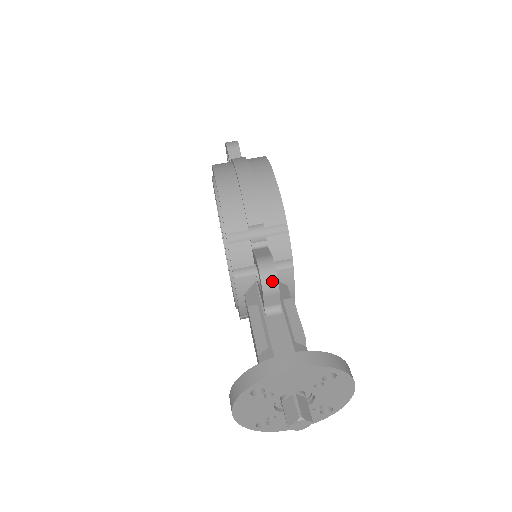
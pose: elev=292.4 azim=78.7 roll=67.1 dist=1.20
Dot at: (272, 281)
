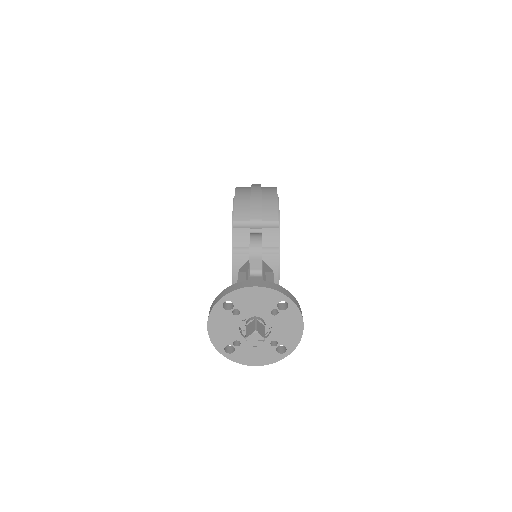
Dot at: (258, 248)
